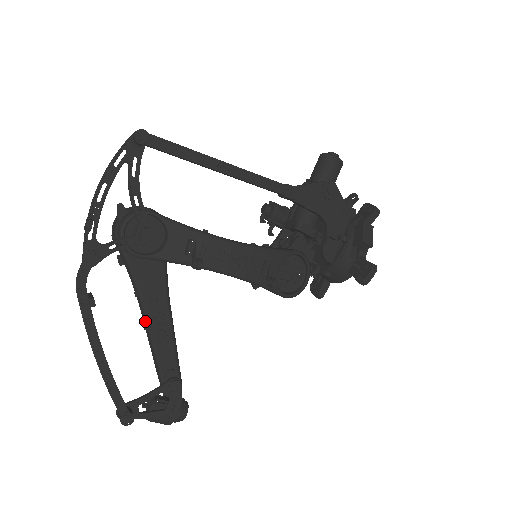
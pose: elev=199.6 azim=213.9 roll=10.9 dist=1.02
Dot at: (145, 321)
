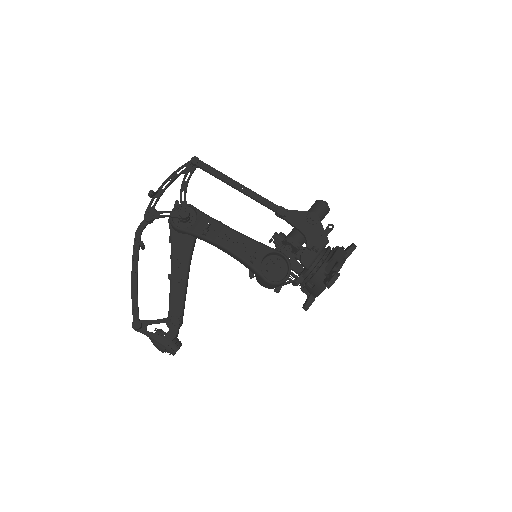
Dot at: (170, 274)
